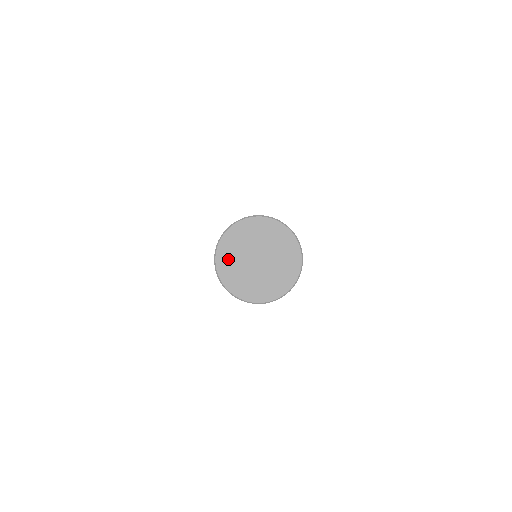
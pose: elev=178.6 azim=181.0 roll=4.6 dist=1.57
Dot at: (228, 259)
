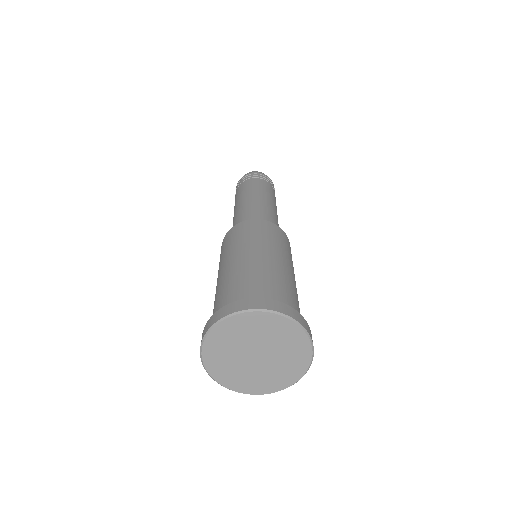
Dot at: (236, 329)
